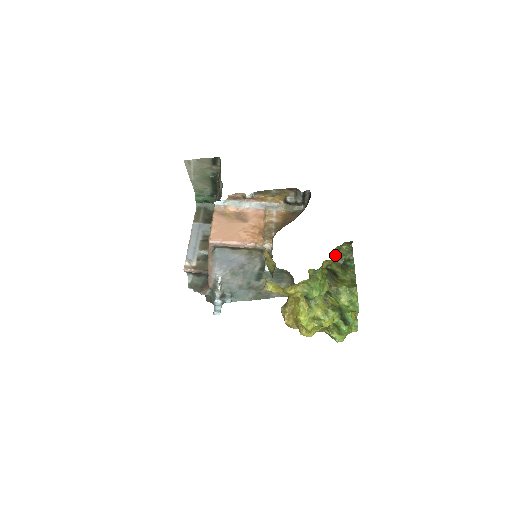
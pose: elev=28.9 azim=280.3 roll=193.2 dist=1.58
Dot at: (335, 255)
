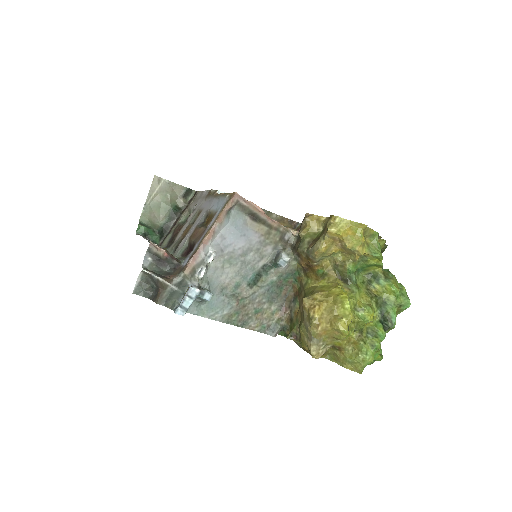
Dot at: occluded
